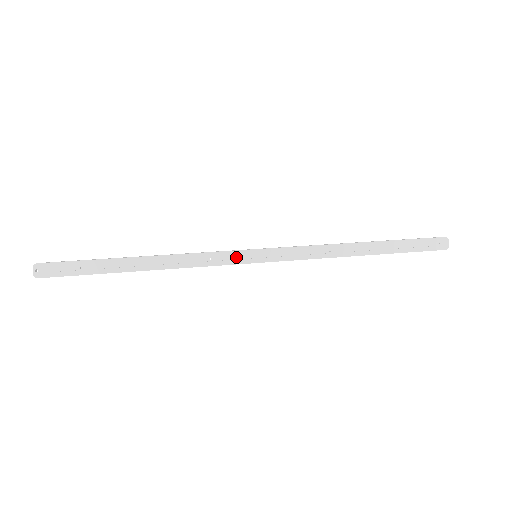
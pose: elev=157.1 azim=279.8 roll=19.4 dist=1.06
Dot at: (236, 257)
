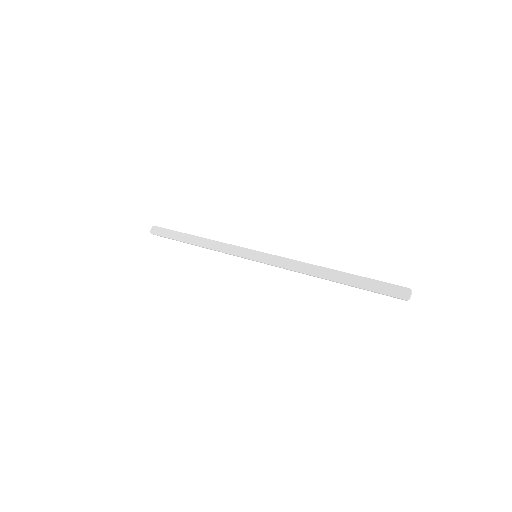
Dot at: (244, 252)
